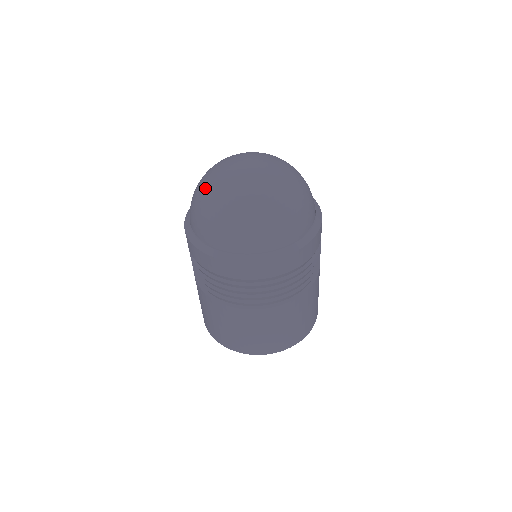
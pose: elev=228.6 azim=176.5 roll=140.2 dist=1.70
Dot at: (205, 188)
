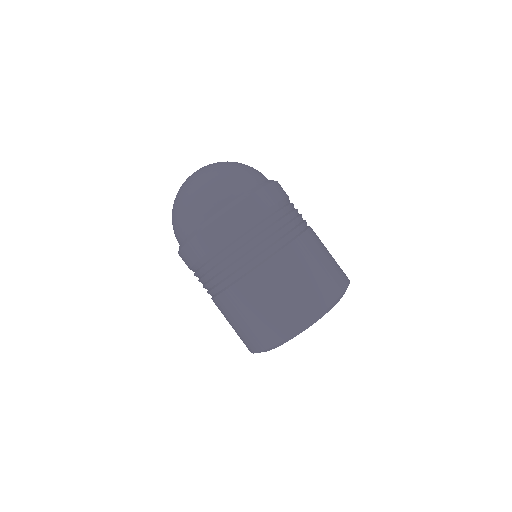
Dot at: occluded
